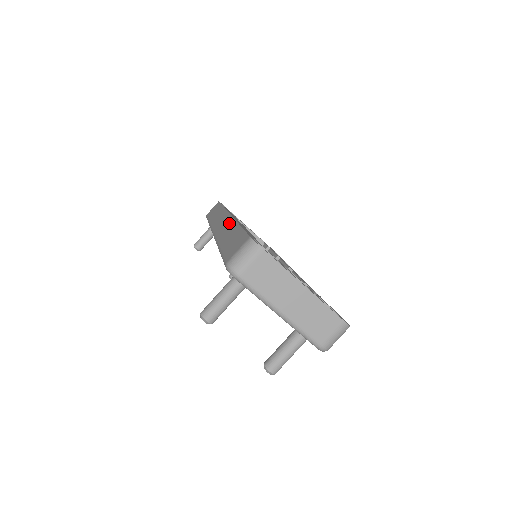
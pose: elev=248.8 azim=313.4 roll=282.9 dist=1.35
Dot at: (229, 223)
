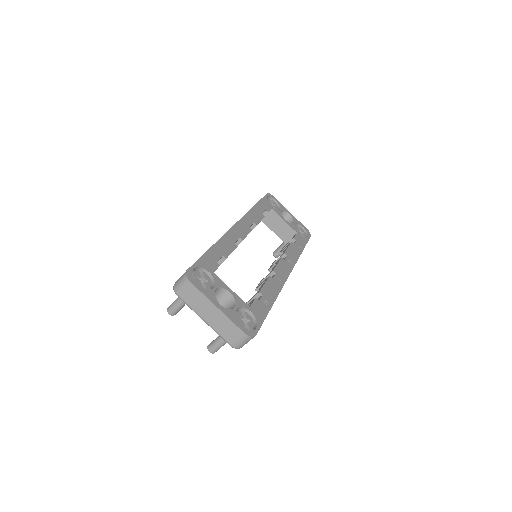
Dot at: occluded
